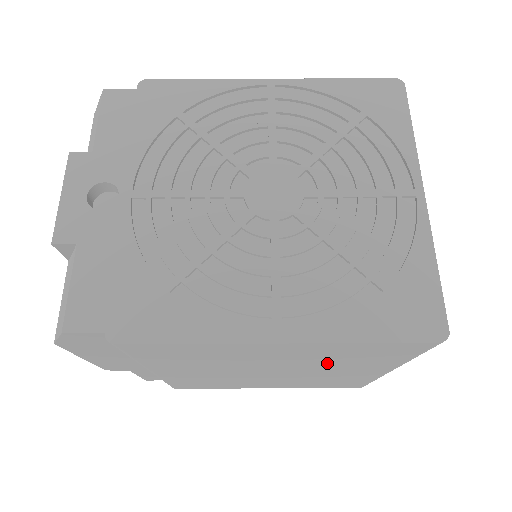
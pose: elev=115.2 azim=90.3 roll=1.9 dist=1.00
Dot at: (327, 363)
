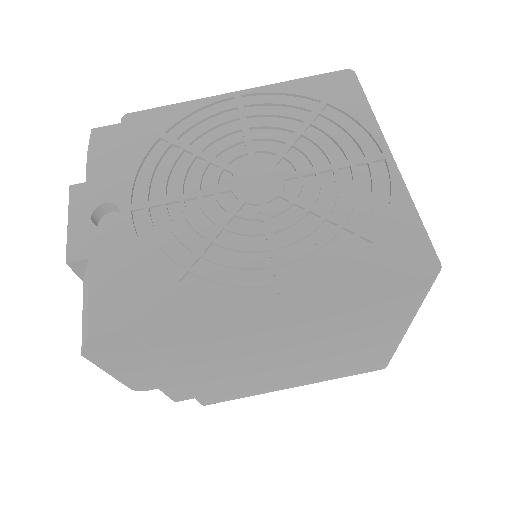
Dot at: (340, 331)
